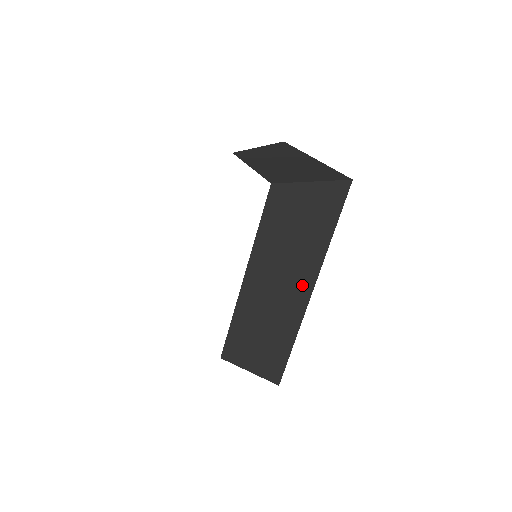
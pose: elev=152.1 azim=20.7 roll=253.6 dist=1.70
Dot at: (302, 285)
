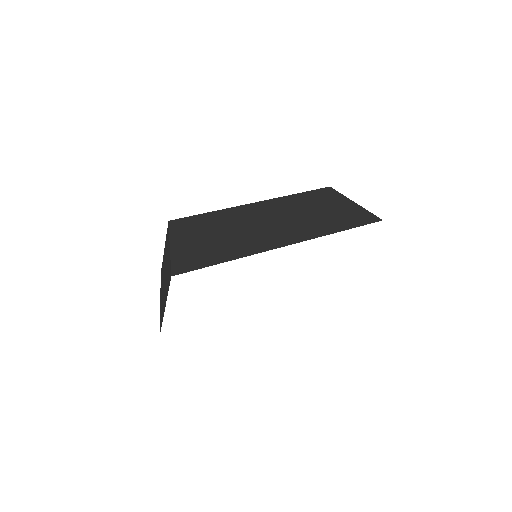
Dot at: (287, 236)
